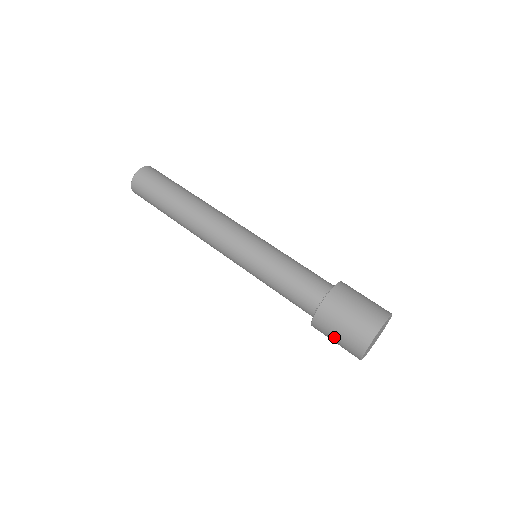
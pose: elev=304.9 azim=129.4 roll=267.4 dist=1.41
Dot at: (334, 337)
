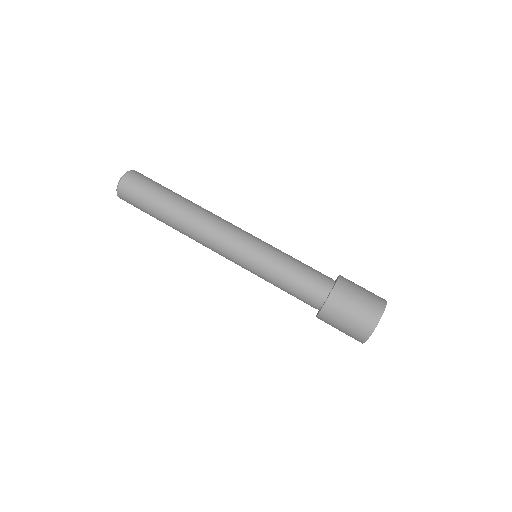
Dot at: (338, 328)
